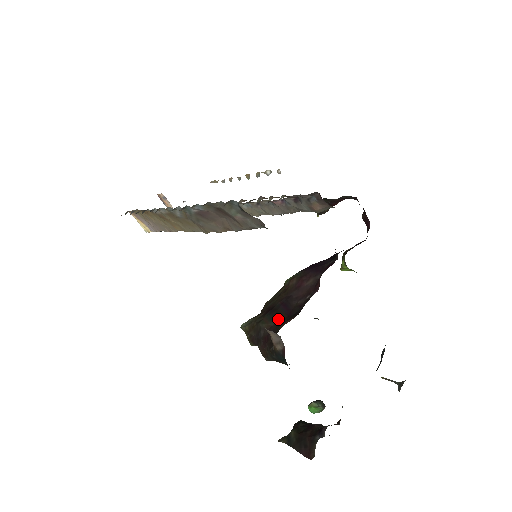
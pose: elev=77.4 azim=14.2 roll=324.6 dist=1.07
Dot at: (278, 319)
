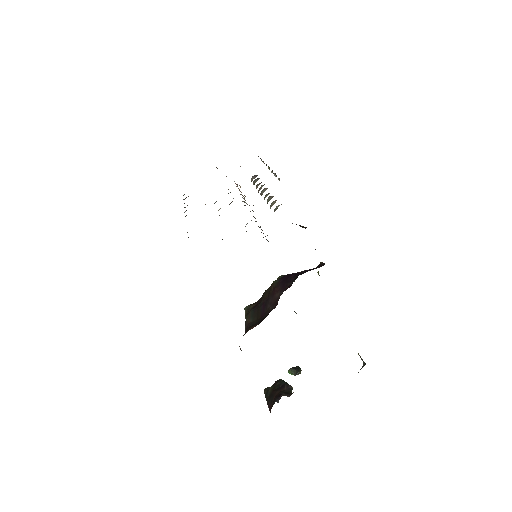
Dot at: (255, 318)
